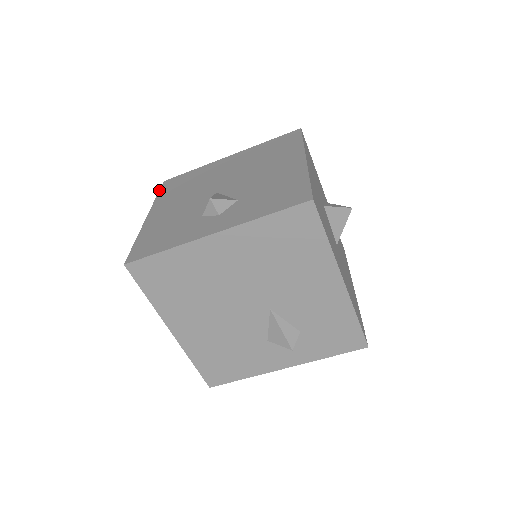
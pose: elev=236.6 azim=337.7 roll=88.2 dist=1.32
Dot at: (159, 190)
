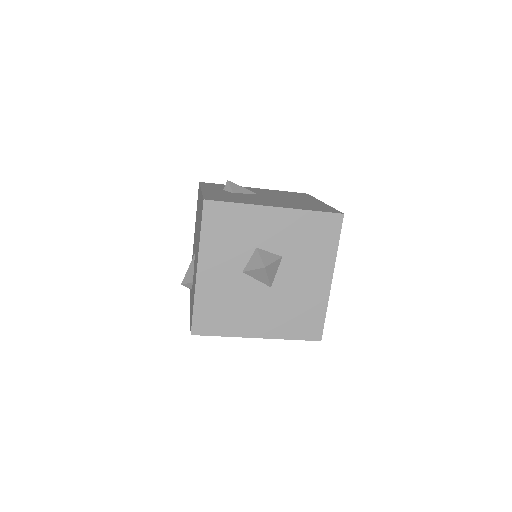
Dot at: occluded
